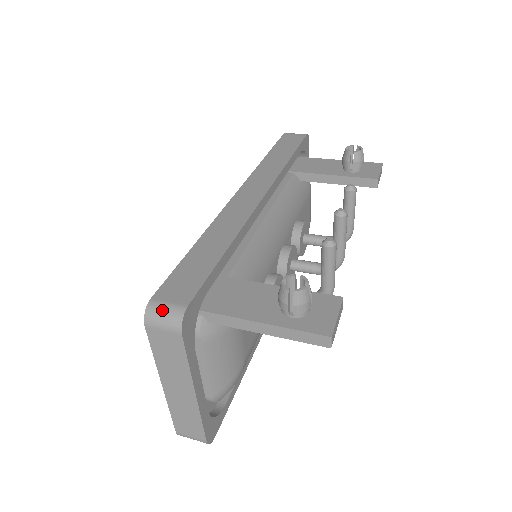
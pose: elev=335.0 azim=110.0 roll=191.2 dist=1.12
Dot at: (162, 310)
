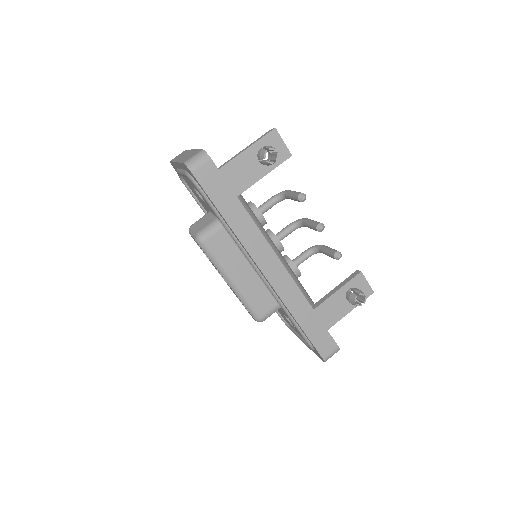
Dot at: (331, 356)
